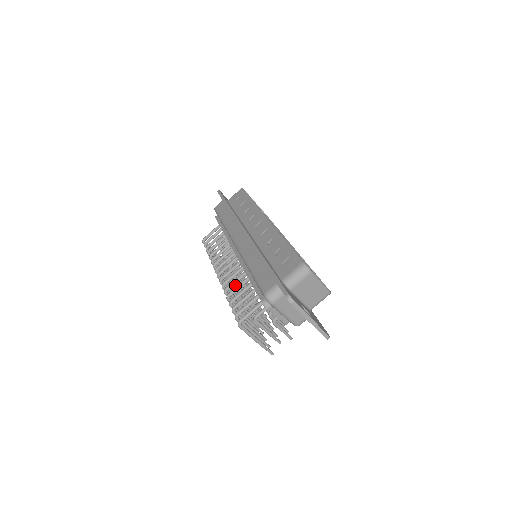
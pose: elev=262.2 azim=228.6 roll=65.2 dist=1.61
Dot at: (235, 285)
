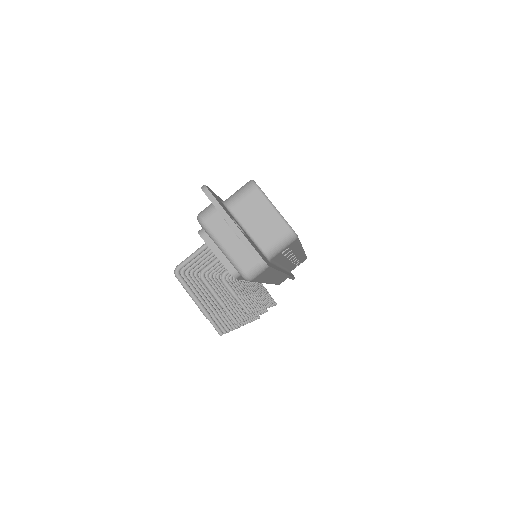
Dot at: occluded
